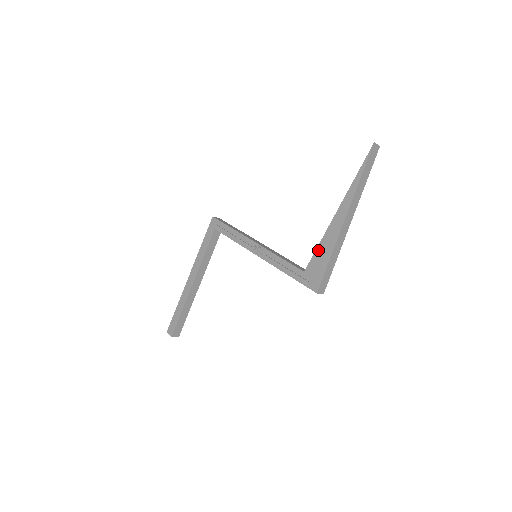
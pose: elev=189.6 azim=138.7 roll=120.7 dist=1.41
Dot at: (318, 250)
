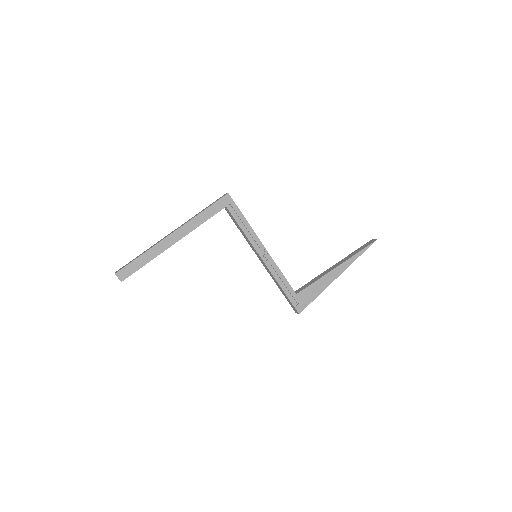
Dot at: (313, 285)
